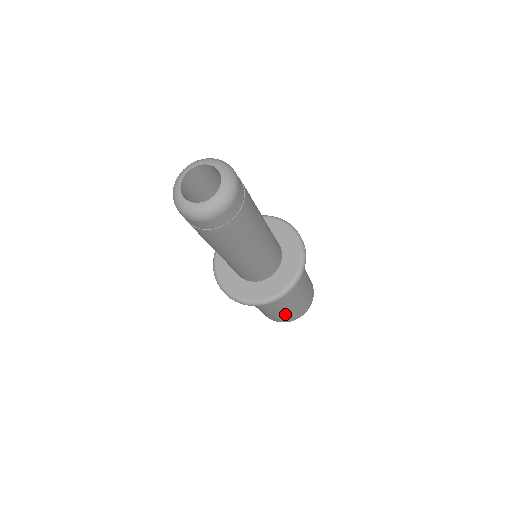
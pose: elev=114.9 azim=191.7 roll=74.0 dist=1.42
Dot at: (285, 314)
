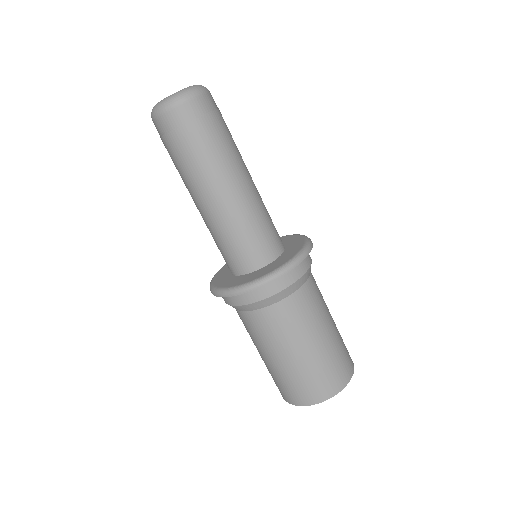
Dot at: (281, 374)
